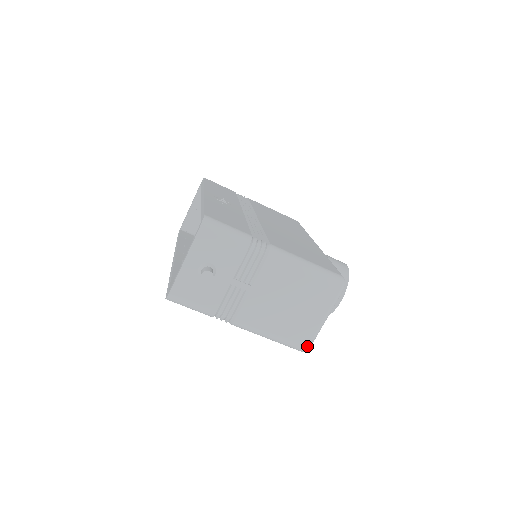
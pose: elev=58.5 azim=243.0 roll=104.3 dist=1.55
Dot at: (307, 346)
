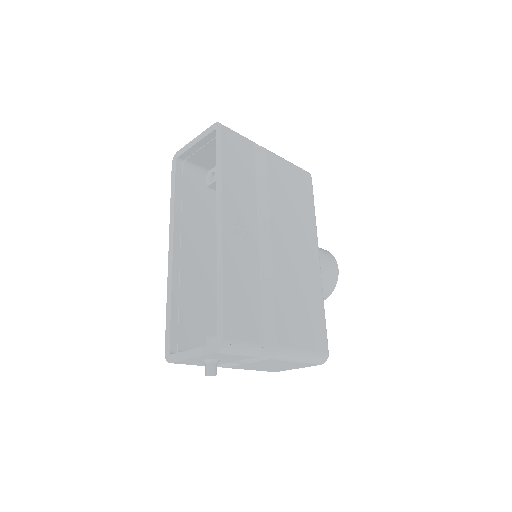
Dot at: occluded
